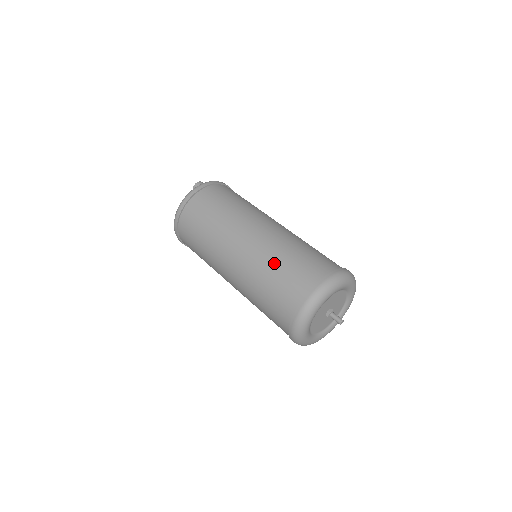
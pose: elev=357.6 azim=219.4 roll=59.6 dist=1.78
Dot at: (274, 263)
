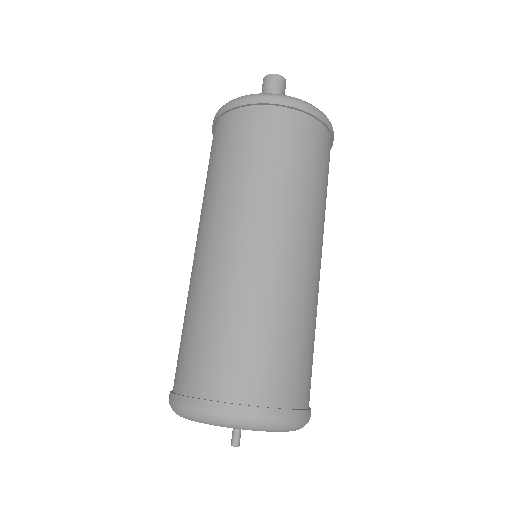
Dot at: (186, 314)
